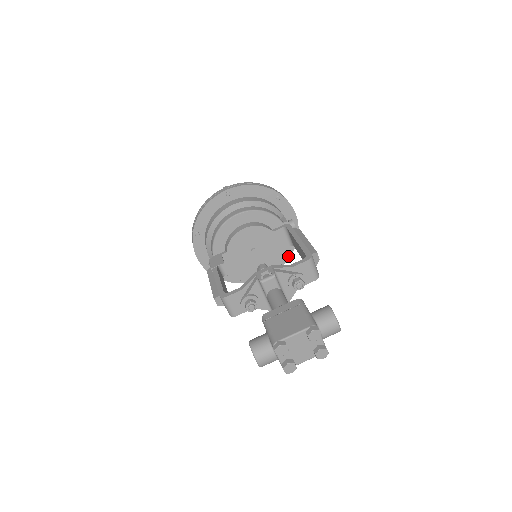
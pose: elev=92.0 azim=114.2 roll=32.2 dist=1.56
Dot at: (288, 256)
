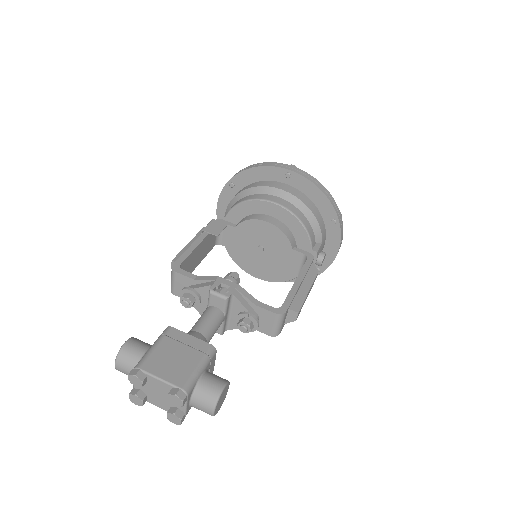
Dot at: occluded
